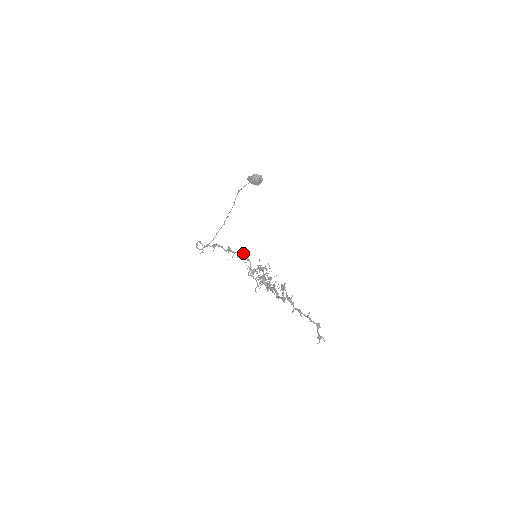
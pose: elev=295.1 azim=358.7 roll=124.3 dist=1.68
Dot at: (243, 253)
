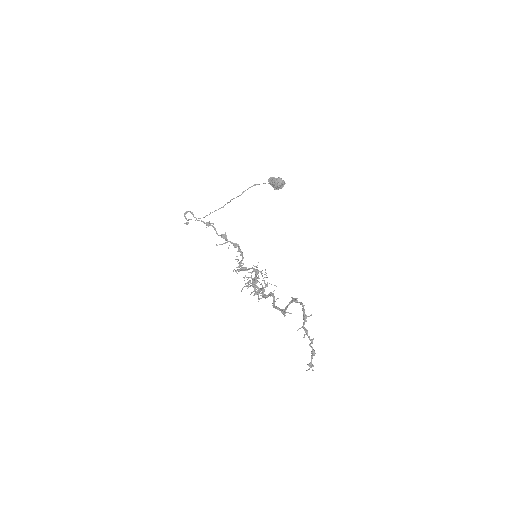
Dot at: (239, 246)
